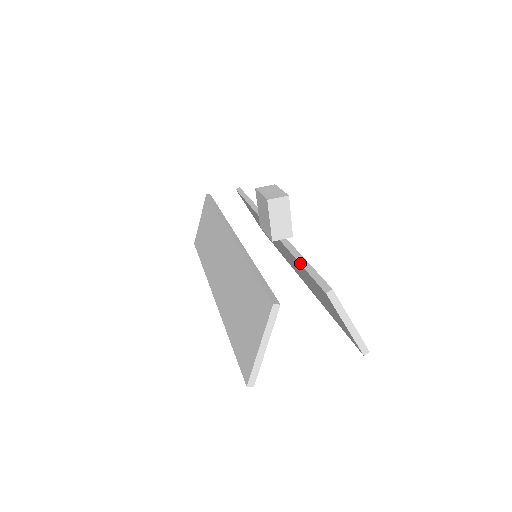
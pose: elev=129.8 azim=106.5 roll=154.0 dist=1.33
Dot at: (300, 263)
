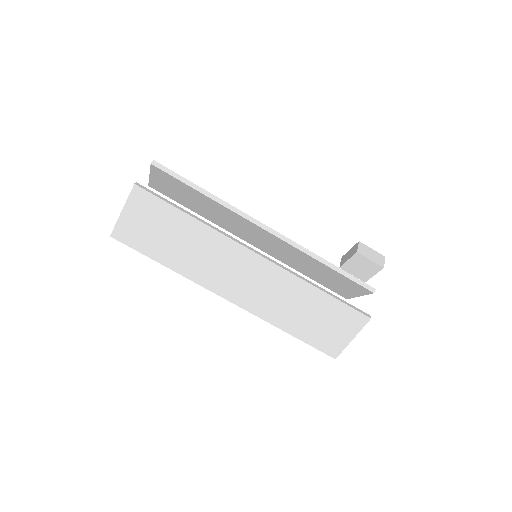
Dot at: (337, 271)
